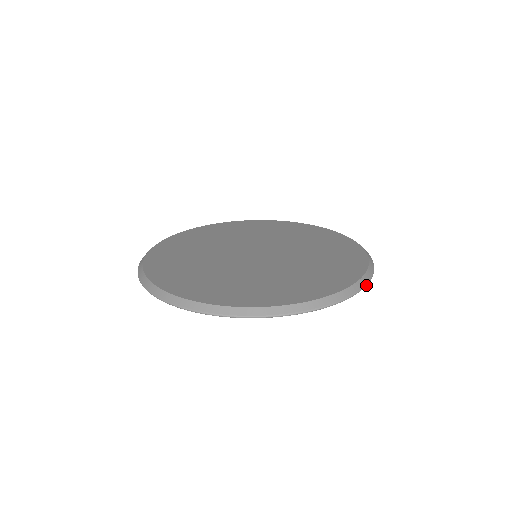
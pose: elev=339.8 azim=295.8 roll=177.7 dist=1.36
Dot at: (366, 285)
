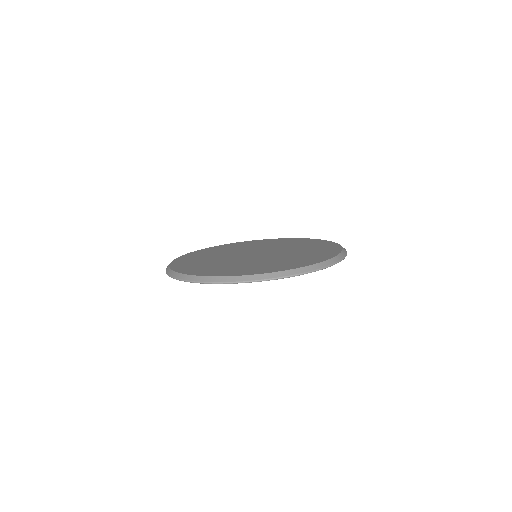
Dot at: (333, 264)
